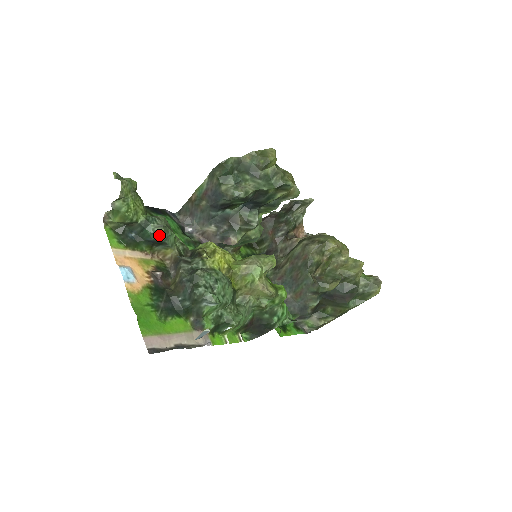
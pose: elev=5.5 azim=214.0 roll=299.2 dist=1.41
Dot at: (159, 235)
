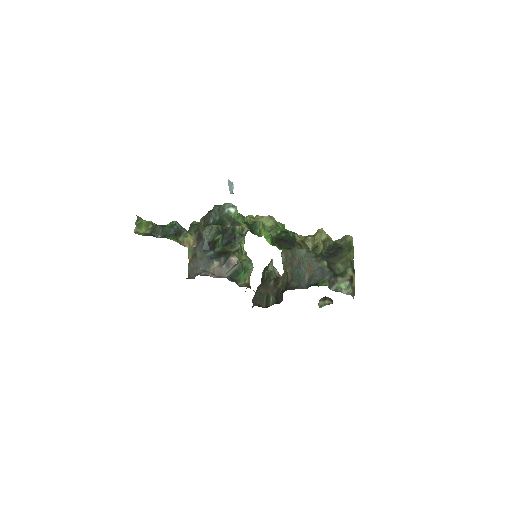
Dot at: (175, 225)
